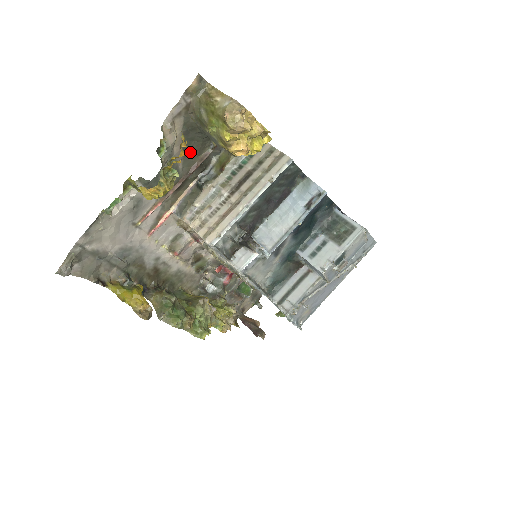
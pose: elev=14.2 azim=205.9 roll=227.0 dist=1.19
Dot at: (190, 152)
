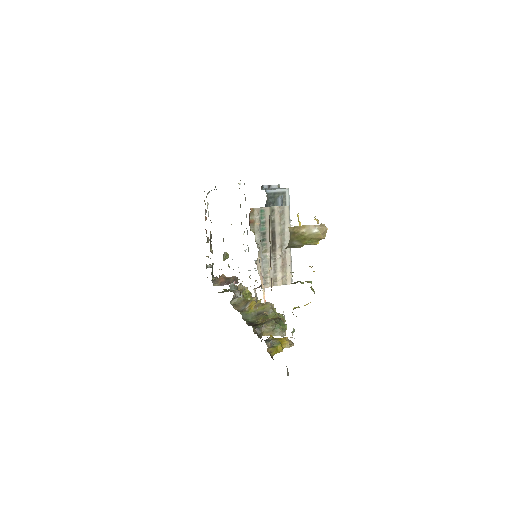
Dot at: occluded
